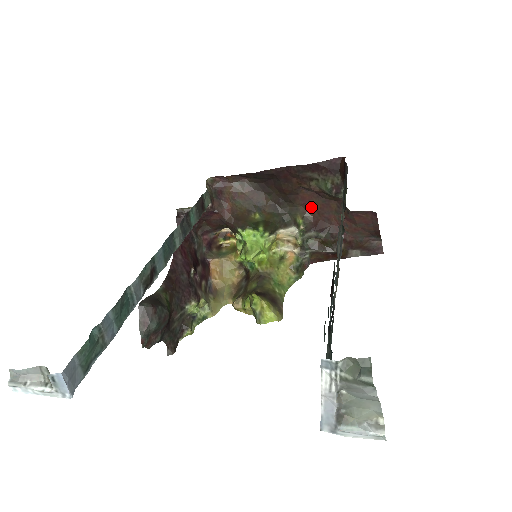
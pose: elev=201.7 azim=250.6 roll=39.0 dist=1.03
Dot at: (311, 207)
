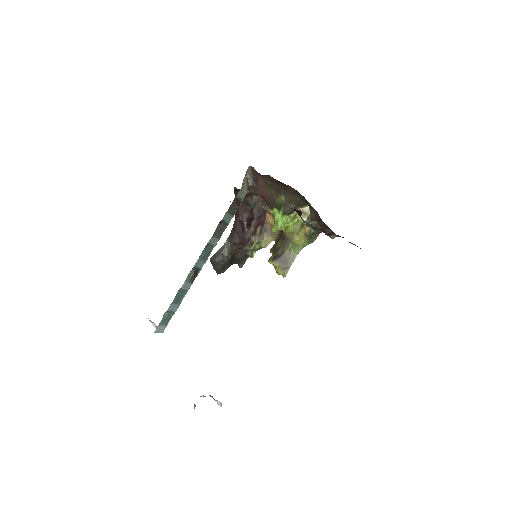
Dot at: occluded
